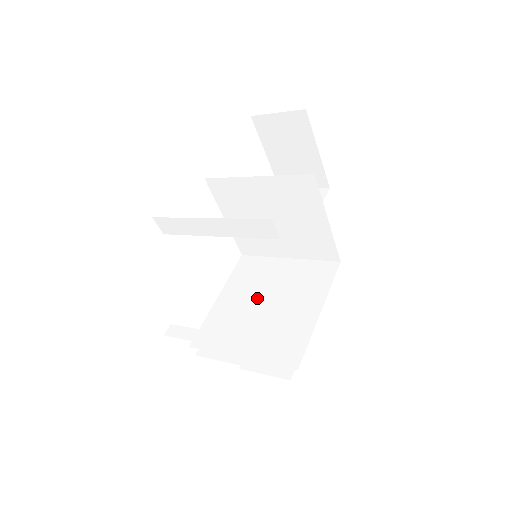
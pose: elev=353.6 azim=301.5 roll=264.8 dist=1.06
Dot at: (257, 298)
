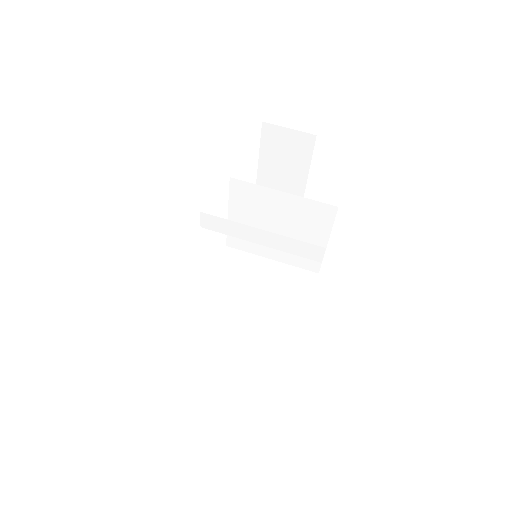
Dot at: (247, 292)
